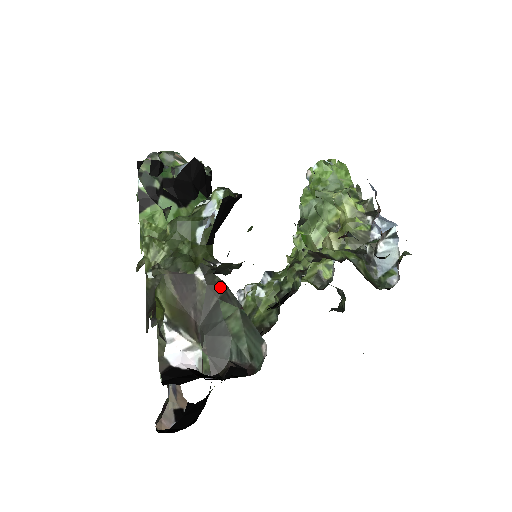
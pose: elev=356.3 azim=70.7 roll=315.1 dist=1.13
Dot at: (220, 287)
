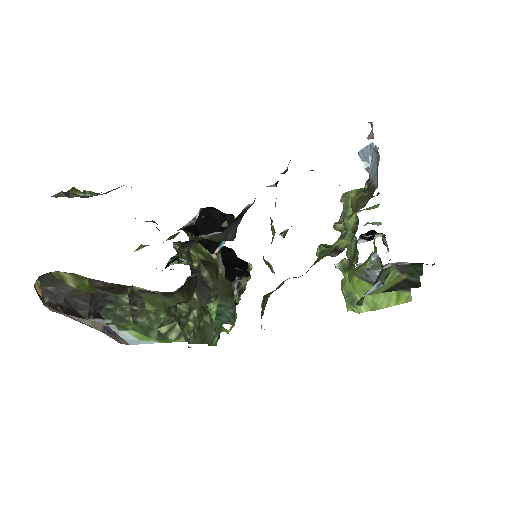
Dot at: occluded
